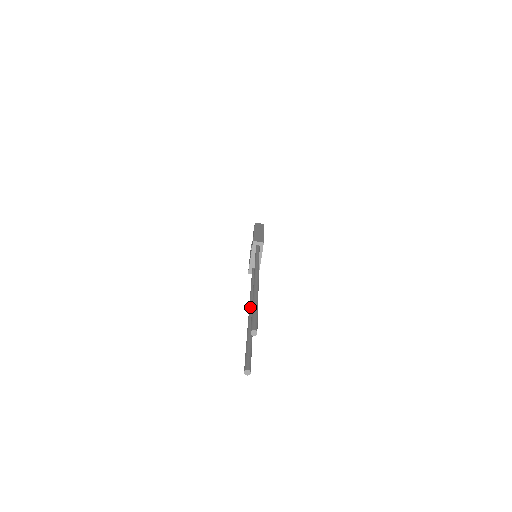
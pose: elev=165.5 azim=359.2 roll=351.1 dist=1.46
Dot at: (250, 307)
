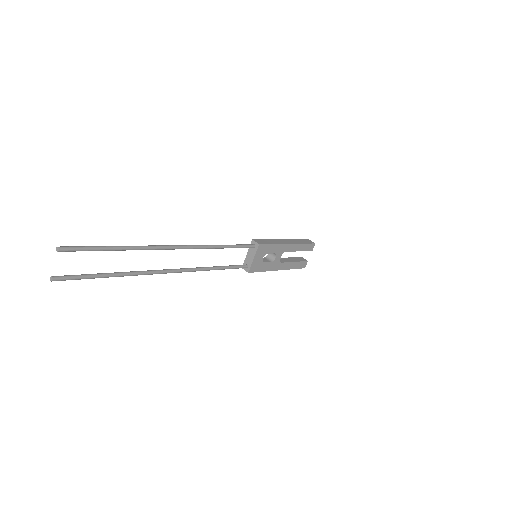
Dot at: occluded
